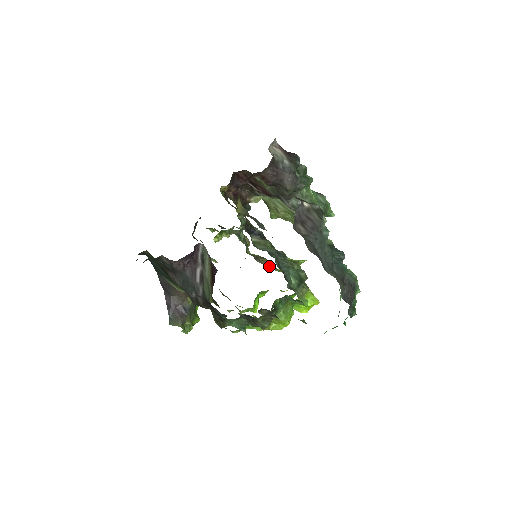
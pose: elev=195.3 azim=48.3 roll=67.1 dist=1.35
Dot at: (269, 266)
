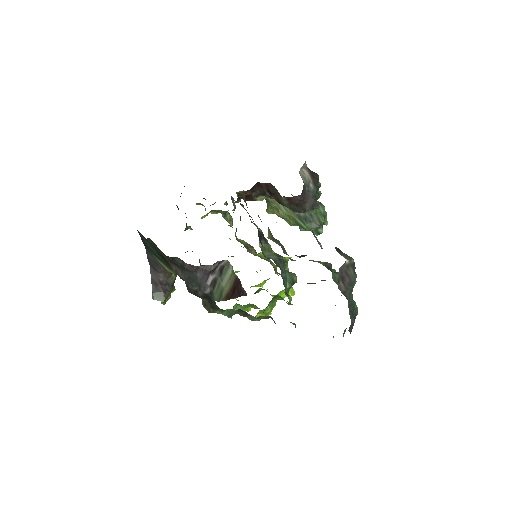
Dot at: occluded
